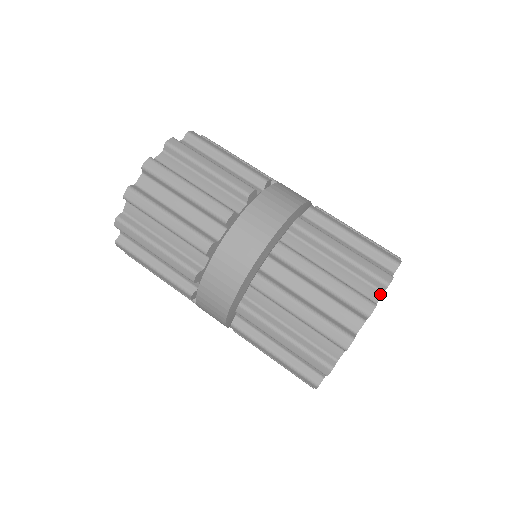
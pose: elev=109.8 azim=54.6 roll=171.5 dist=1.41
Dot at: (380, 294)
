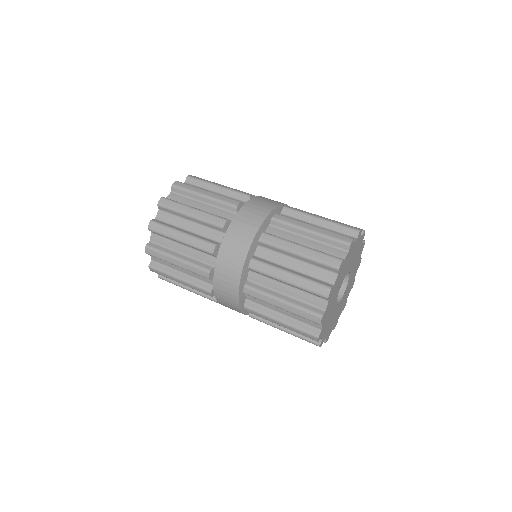
Dot at: occluded
